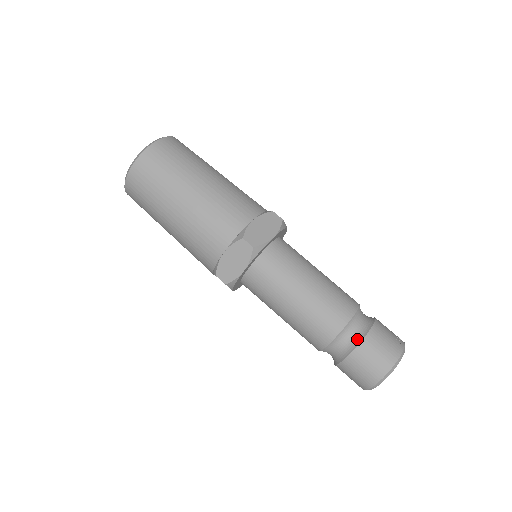
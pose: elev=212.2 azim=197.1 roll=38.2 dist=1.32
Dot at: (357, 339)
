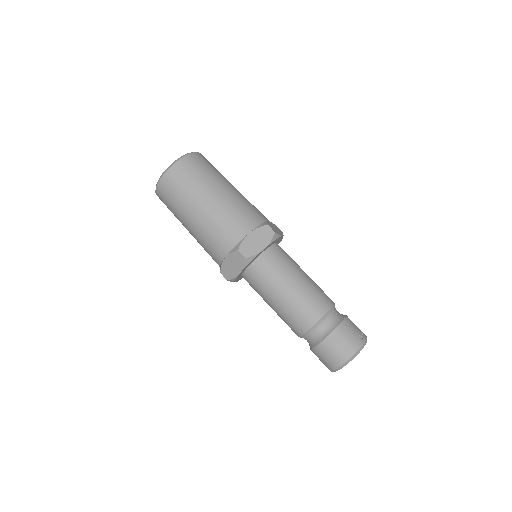
Dot at: (324, 335)
